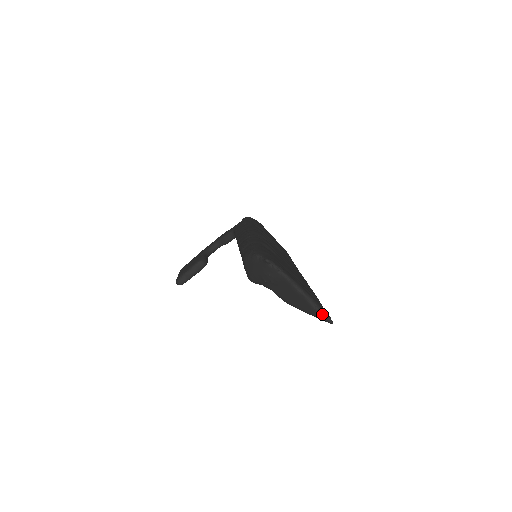
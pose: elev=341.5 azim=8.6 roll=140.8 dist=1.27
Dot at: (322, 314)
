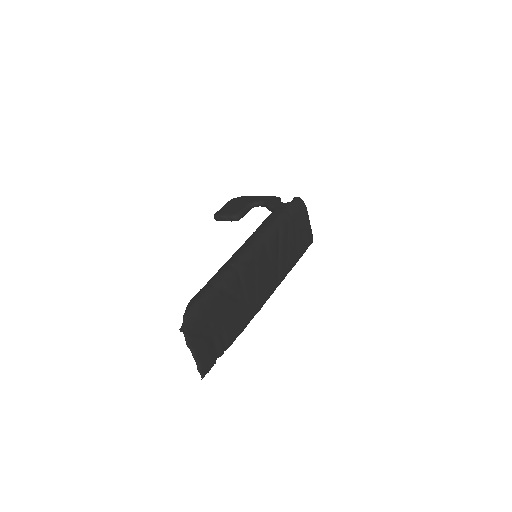
Dot at: (199, 371)
